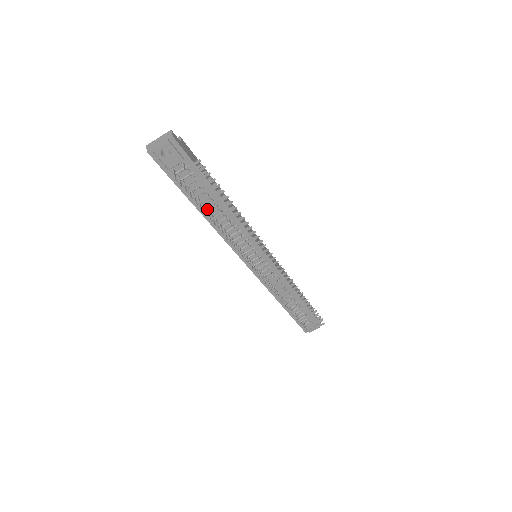
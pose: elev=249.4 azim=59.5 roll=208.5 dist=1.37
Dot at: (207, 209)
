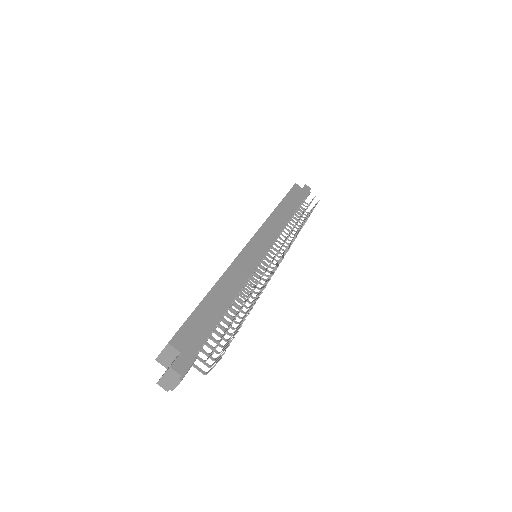
Dot at: occluded
